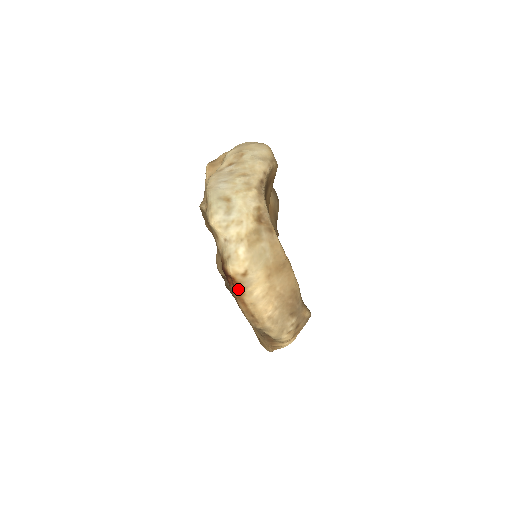
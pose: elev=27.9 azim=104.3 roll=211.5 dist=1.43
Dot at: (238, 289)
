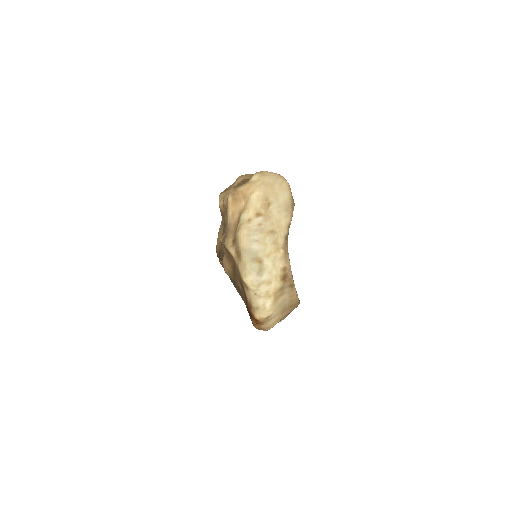
Dot at: occluded
